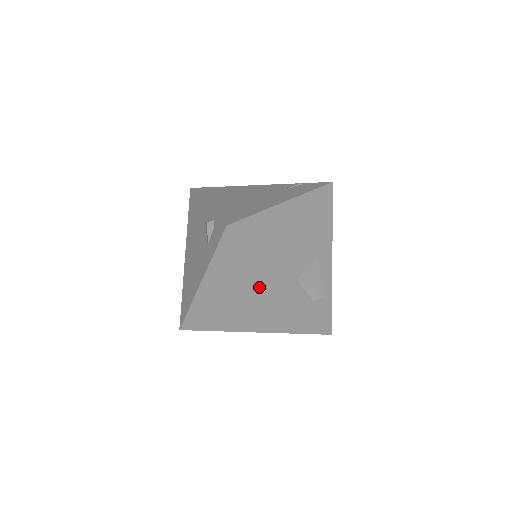
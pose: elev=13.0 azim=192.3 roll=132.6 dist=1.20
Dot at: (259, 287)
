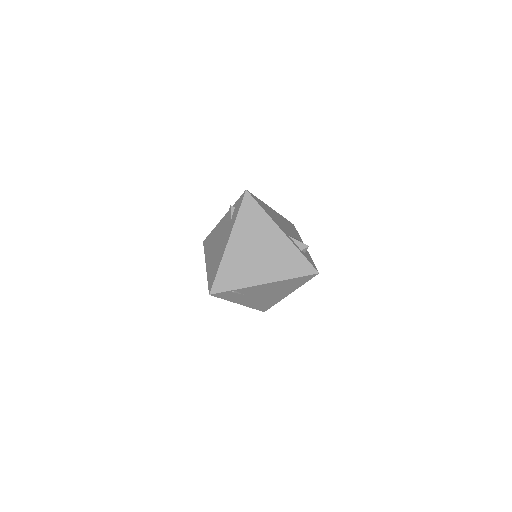
Dot at: (267, 236)
